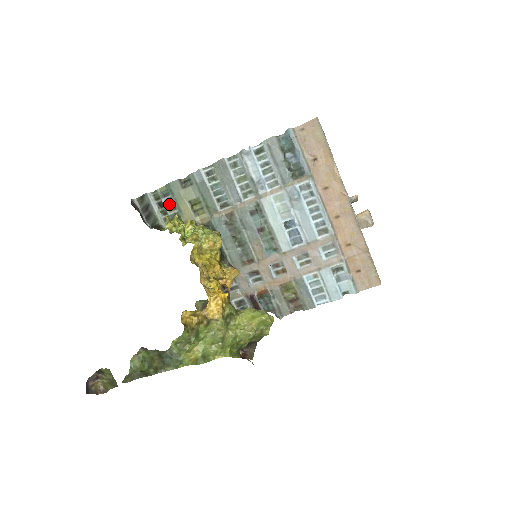
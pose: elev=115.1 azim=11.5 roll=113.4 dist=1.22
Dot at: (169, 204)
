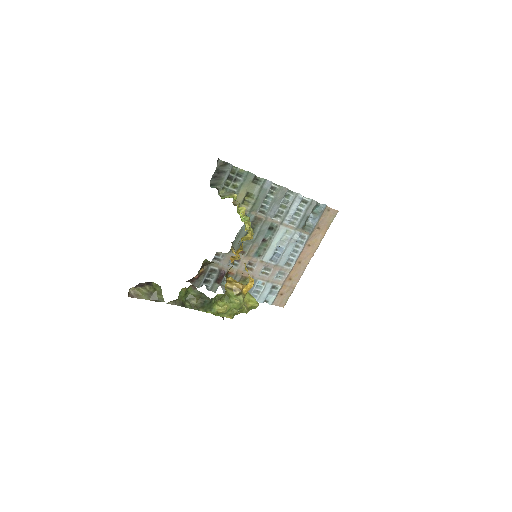
Dot at: (235, 182)
